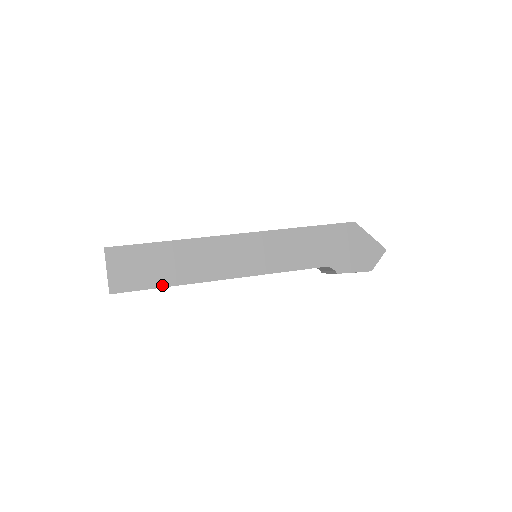
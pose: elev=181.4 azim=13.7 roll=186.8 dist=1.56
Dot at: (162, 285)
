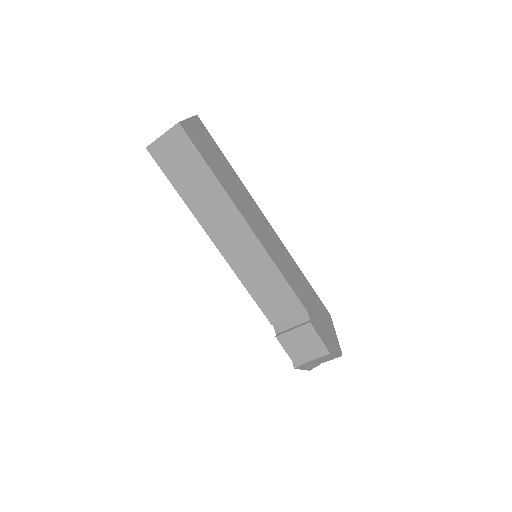
Dot at: (211, 167)
